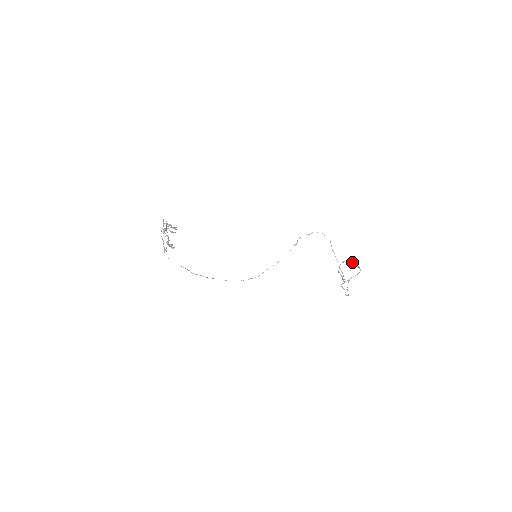
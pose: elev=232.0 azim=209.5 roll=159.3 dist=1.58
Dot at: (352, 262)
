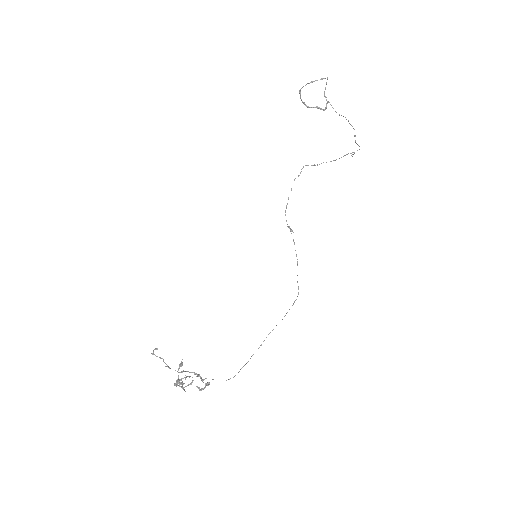
Dot at: (309, 83)
